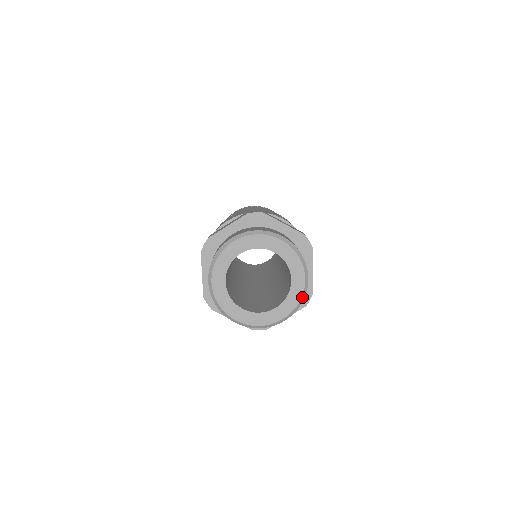
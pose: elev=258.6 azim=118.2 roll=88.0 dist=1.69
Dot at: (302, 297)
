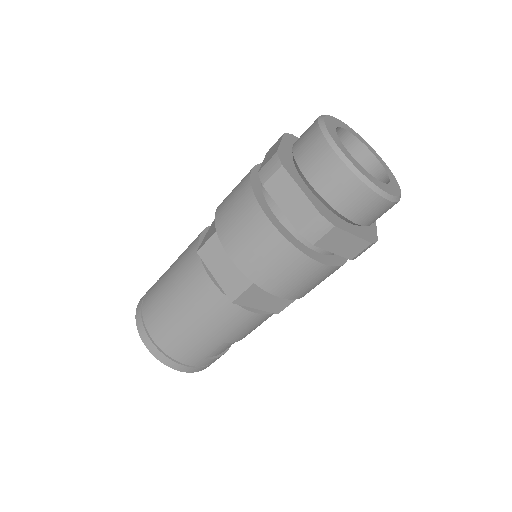
Dot at: (399, 197)
